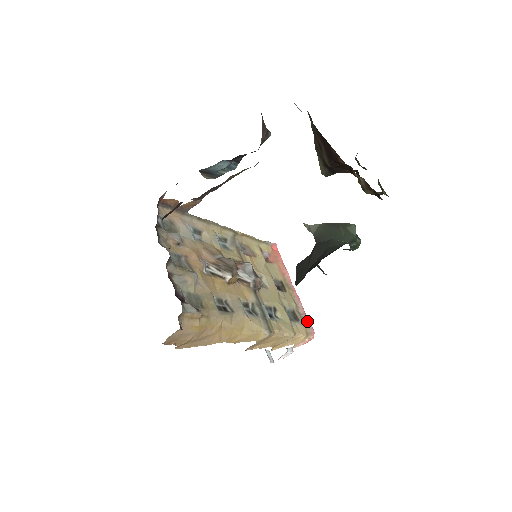
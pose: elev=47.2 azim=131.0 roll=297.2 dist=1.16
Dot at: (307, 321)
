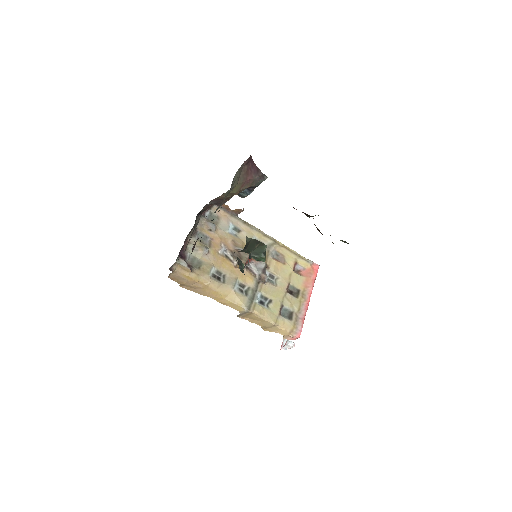
Dot at: (300, 324)
